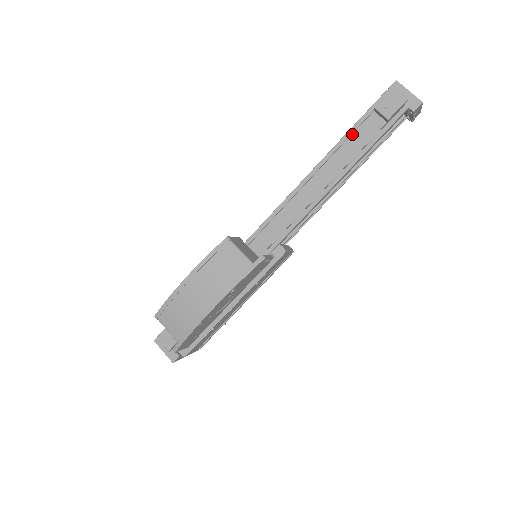
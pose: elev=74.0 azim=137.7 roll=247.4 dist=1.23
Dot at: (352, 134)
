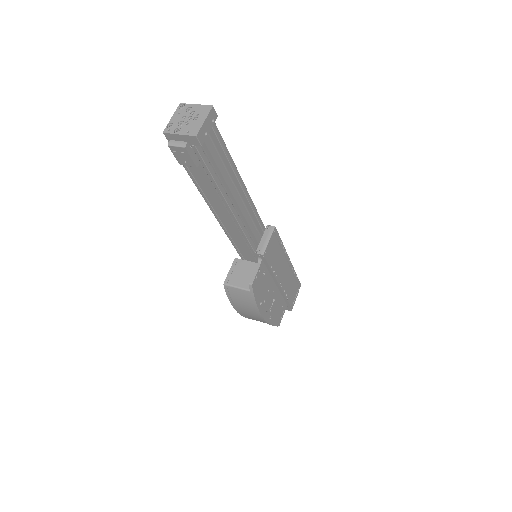
Dot at: (196, 181)
